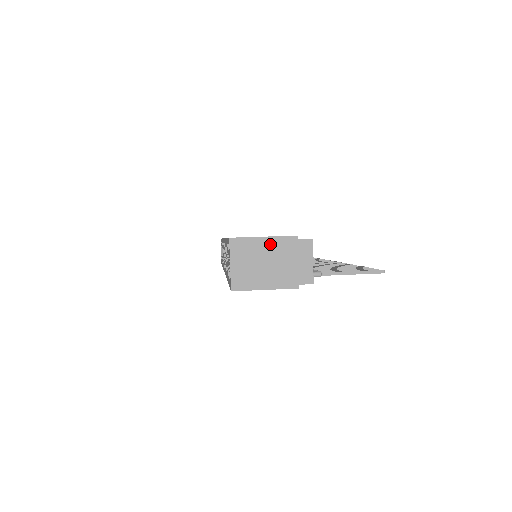
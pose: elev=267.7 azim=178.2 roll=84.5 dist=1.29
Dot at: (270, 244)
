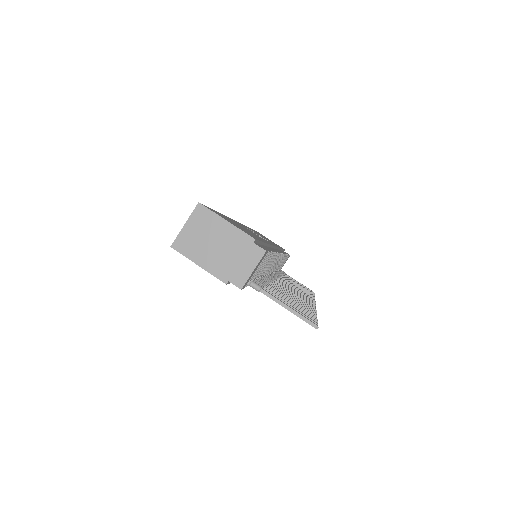
Dot at: (228, 230)
